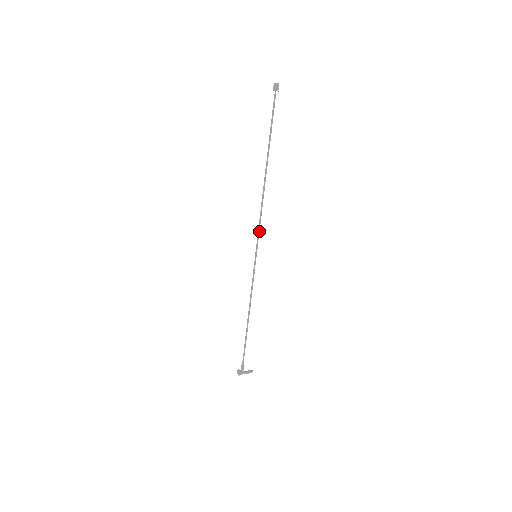
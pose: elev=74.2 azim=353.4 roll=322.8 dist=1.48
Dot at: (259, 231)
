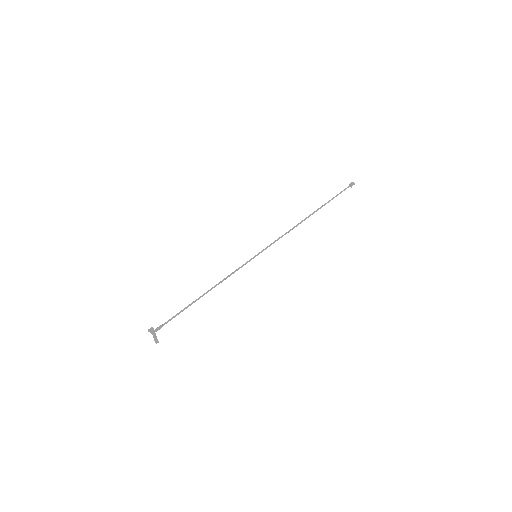
Dot at: occluded
